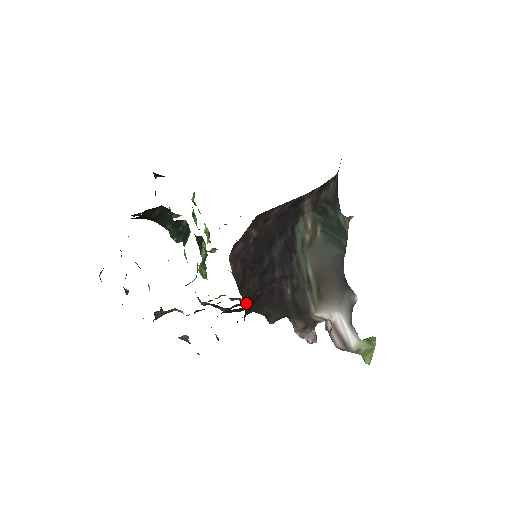
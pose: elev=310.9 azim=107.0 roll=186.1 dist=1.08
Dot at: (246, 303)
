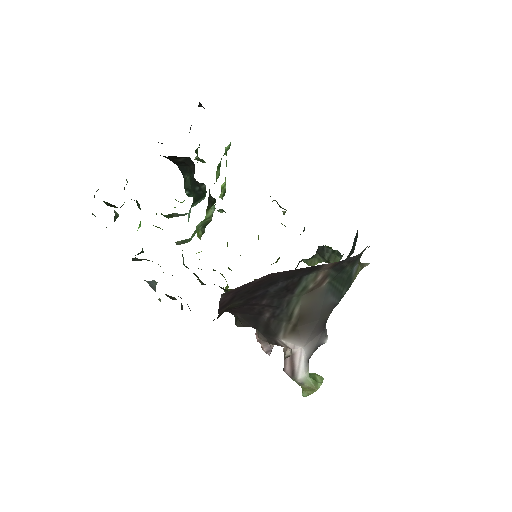
Dot at: (221, 314)
